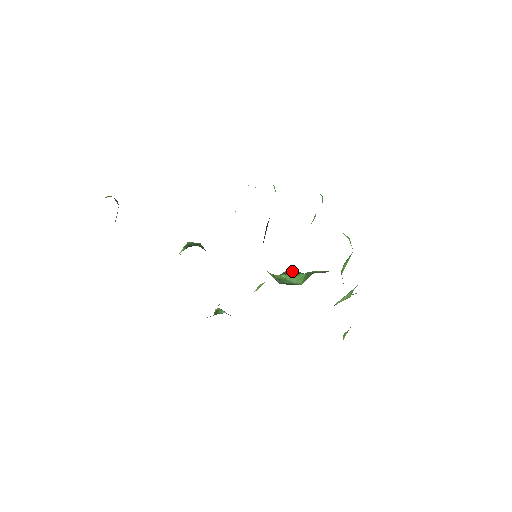
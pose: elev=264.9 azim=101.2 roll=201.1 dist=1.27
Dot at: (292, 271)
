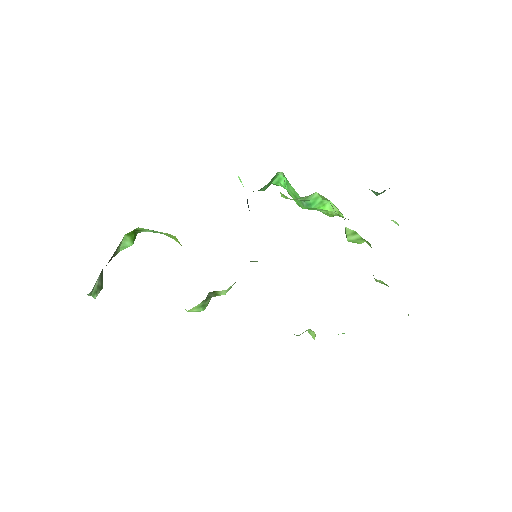
Dot at: occluded
